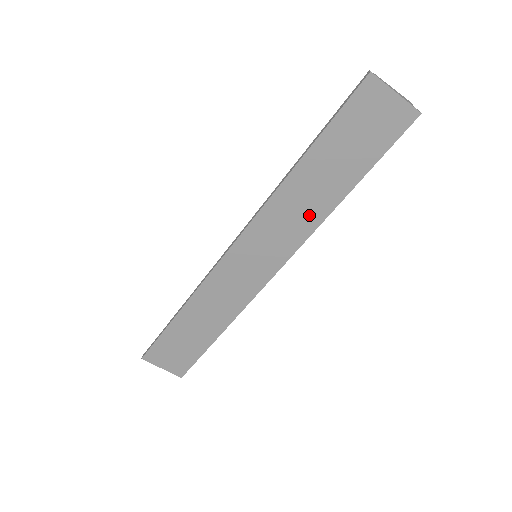
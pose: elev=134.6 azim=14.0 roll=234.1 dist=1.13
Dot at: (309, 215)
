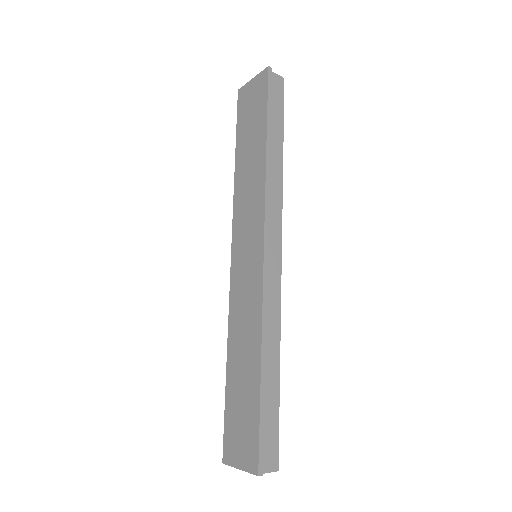
Dot at: (256, 183)
